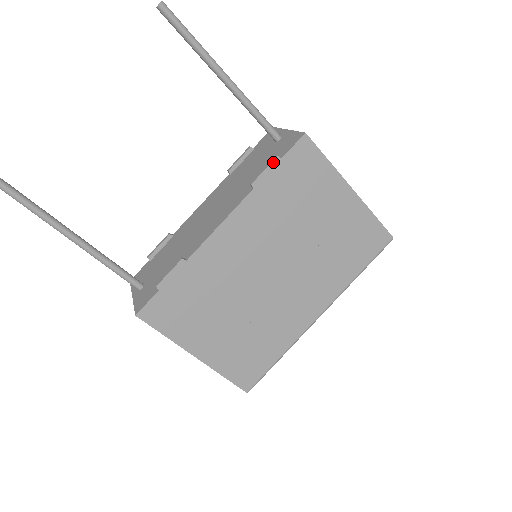
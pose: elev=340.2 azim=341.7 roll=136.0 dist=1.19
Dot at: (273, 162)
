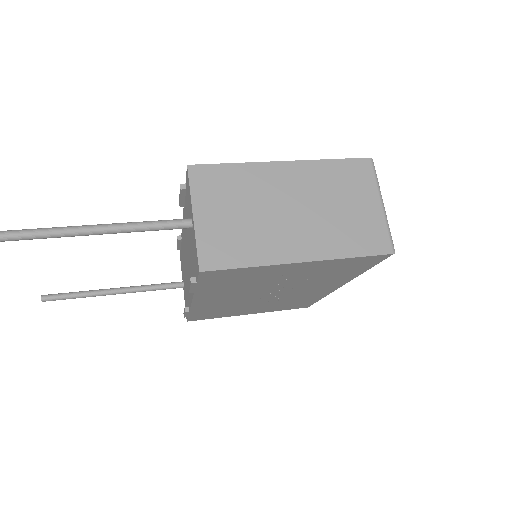
Dot at: (191, 285)
